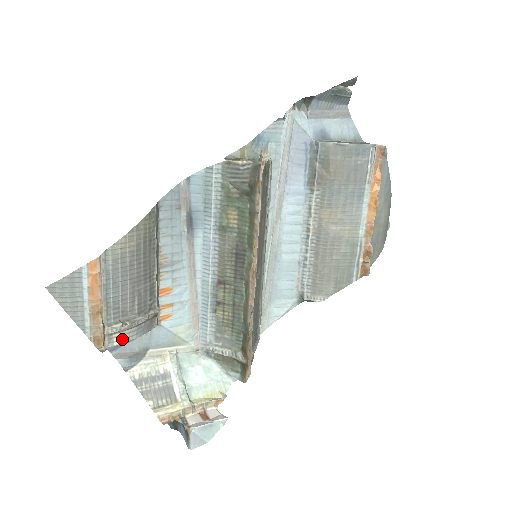
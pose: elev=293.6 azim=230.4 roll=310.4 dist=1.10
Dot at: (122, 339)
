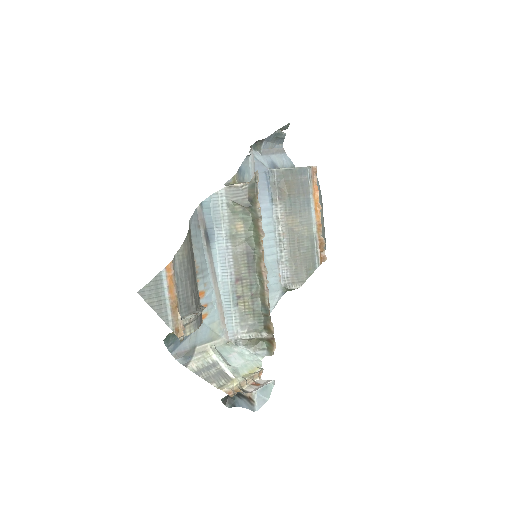
Dot at: (190, 330)
